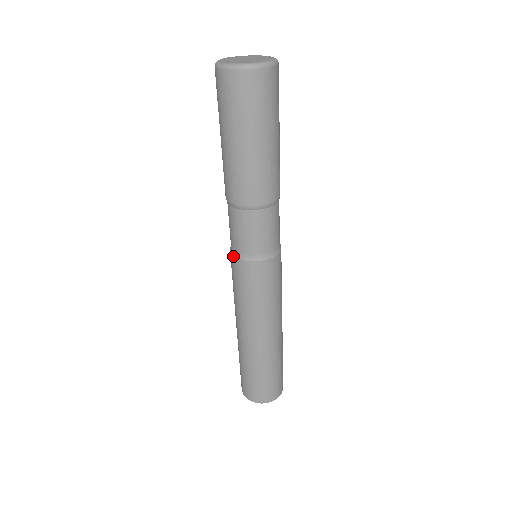
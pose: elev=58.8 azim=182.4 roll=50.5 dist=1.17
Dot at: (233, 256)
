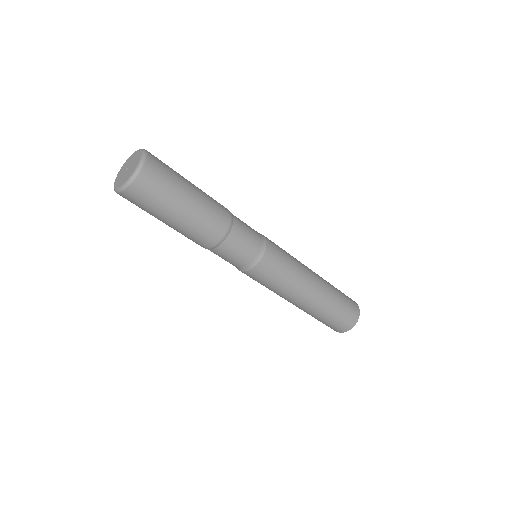
Dot at: (248, 271)
